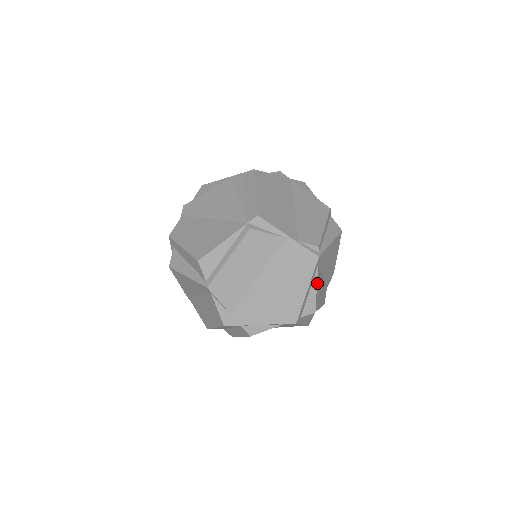
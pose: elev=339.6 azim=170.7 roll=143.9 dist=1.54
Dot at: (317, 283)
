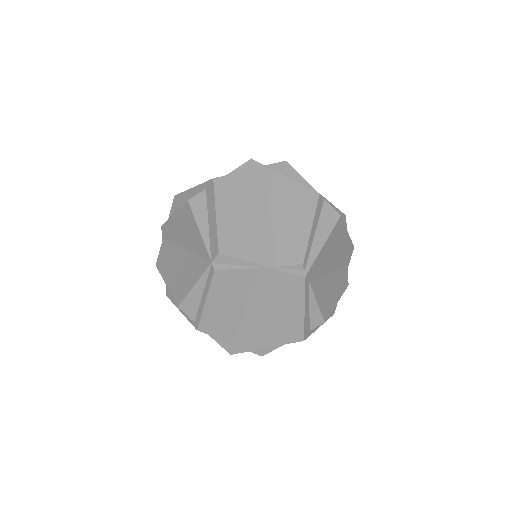
Dot at: (316, 296)
